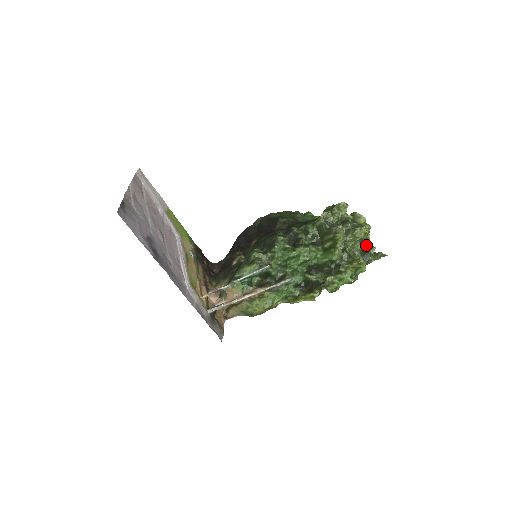
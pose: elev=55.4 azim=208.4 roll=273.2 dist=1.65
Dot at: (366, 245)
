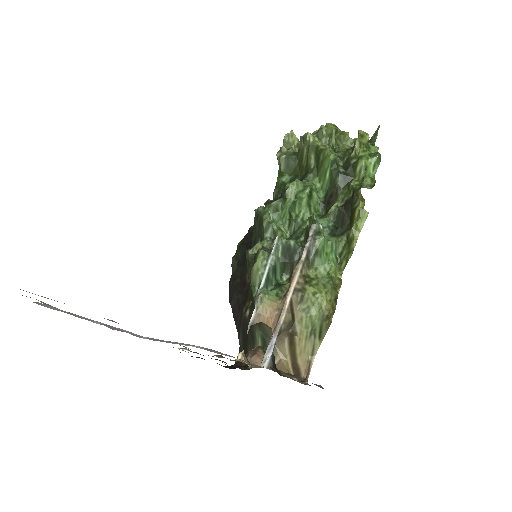
Dot at: (350, 139)
